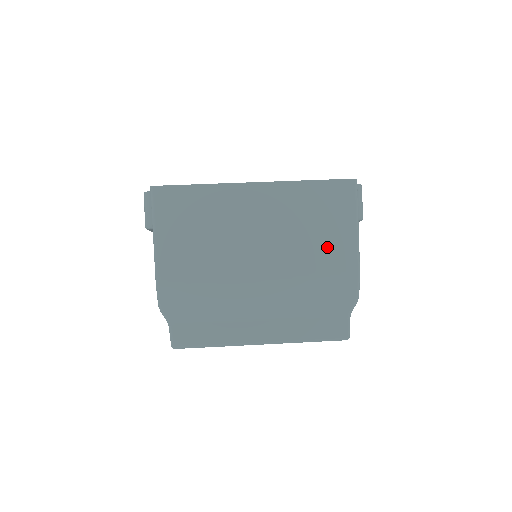
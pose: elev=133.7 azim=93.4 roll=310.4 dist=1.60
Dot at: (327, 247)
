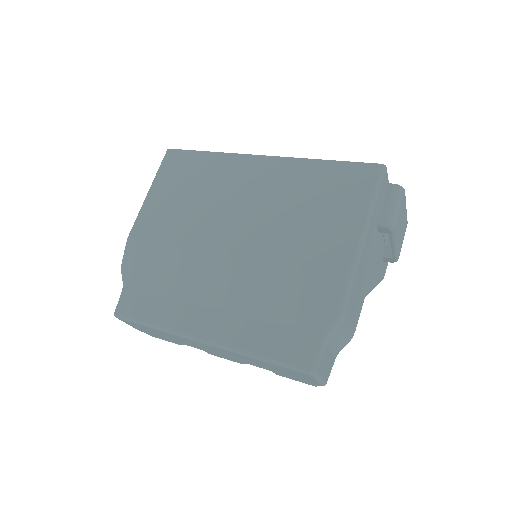
Dot at: (318, 236)
